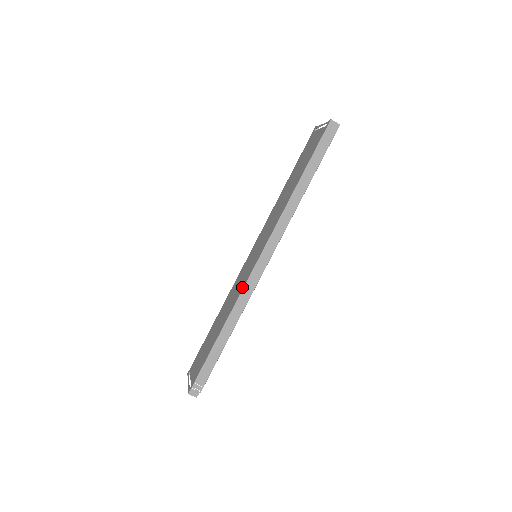
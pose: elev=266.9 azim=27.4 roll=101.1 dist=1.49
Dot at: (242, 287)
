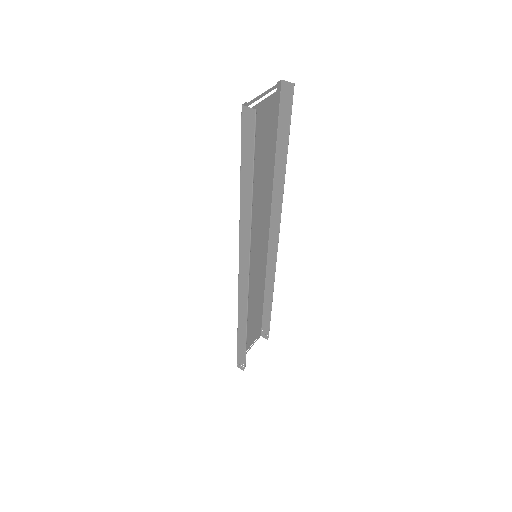
Dot at: occluded
